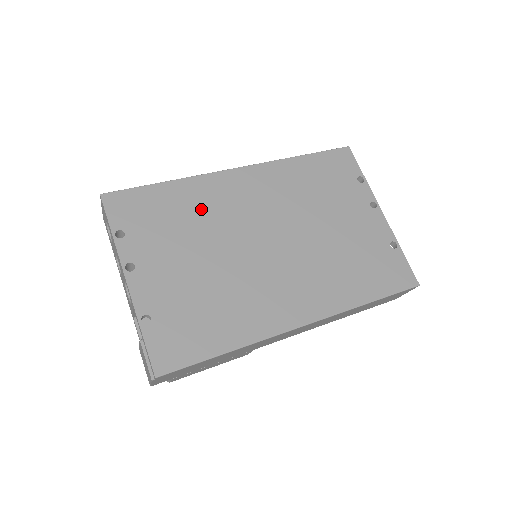
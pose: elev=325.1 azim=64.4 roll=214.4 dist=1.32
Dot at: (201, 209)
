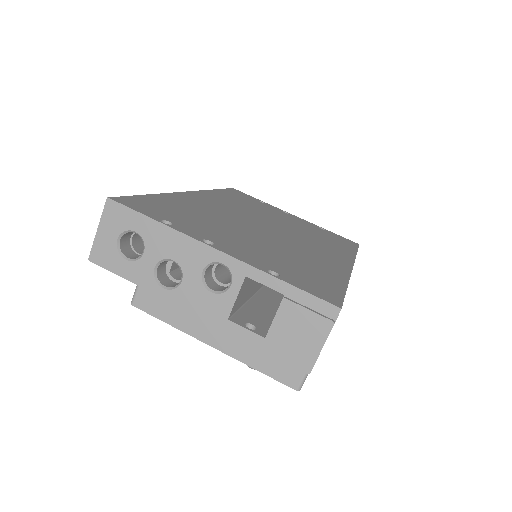
Dot at: (201, 210)
